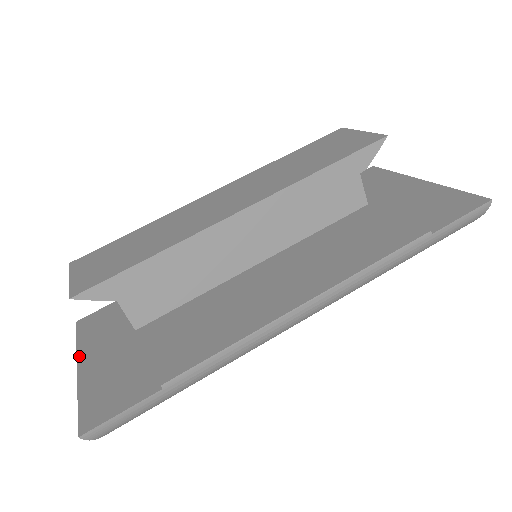
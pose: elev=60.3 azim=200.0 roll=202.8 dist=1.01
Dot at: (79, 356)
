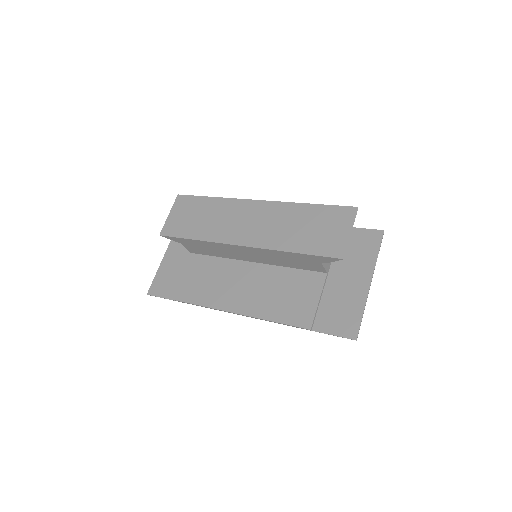
Dot at: (170, 243)
